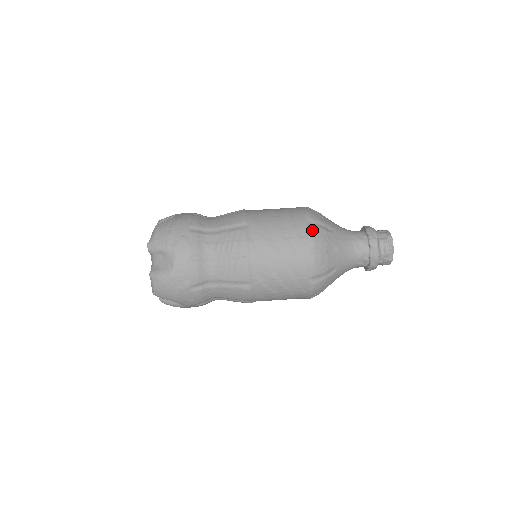
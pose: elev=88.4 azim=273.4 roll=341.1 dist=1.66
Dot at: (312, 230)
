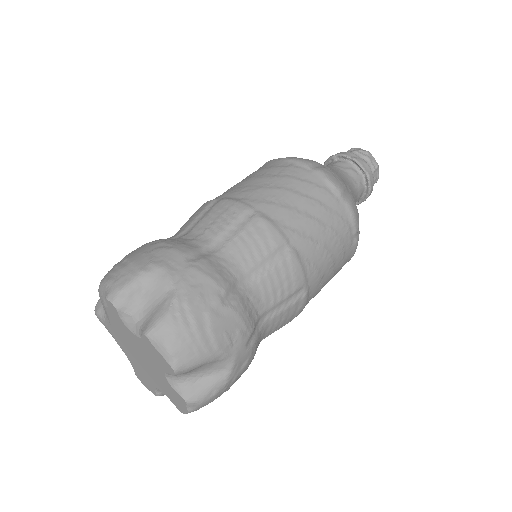
Dot at: (291, 157)
